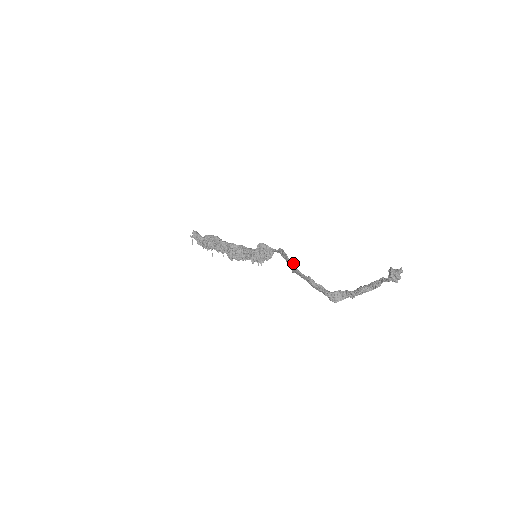
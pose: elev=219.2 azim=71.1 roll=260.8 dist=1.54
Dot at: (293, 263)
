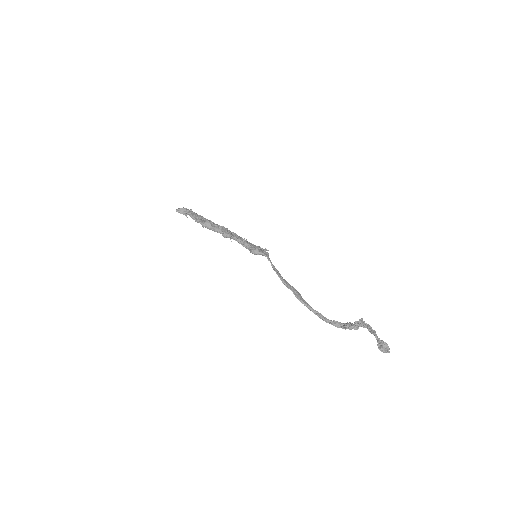
Dot at: (296, 296)
